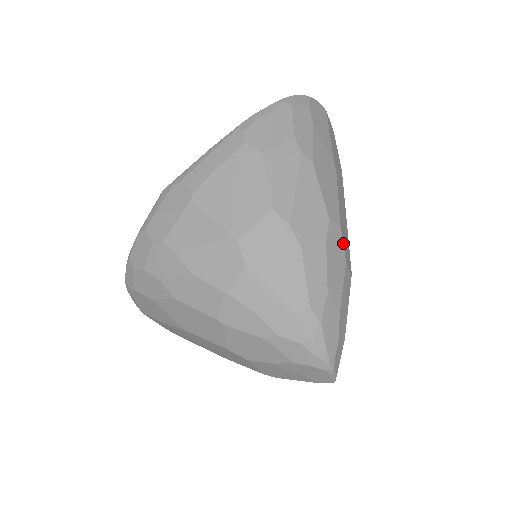
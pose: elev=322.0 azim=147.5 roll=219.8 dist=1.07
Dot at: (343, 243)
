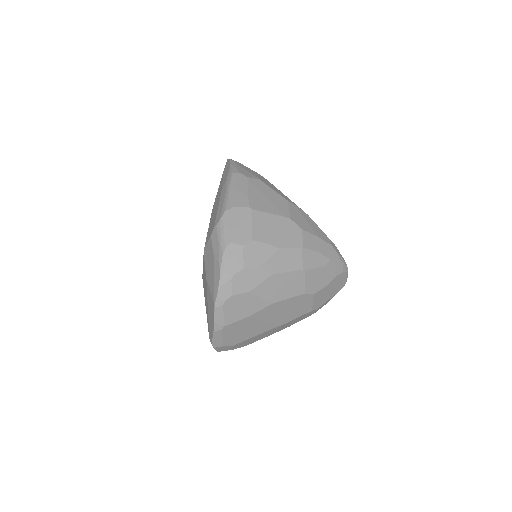
Dot at: occluded
